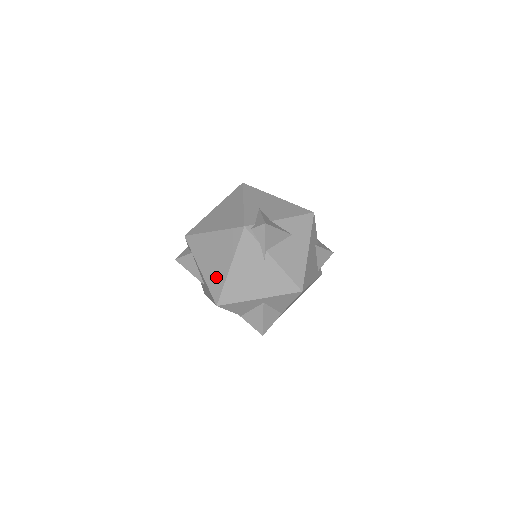
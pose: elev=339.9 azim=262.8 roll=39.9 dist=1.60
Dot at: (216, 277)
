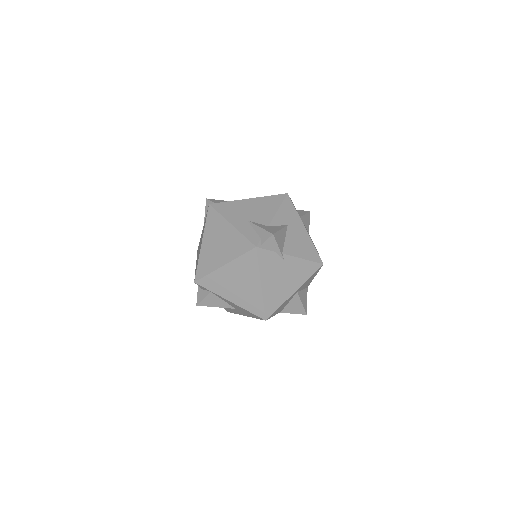
Dot at: (251, 299)
